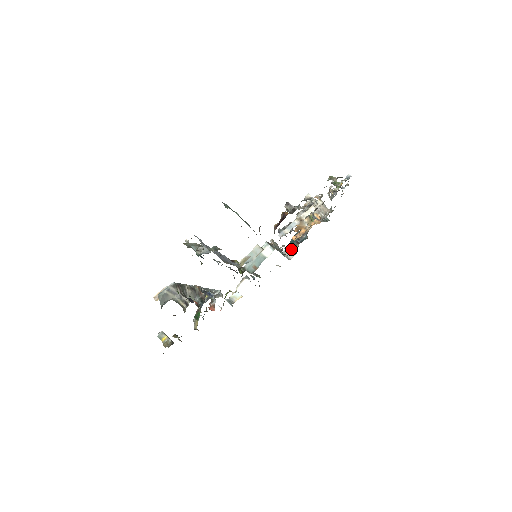
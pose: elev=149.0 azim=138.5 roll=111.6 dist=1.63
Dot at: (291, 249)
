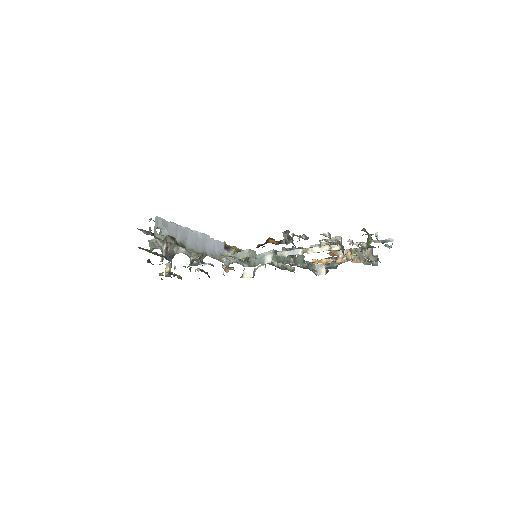
Dot at: occluded
